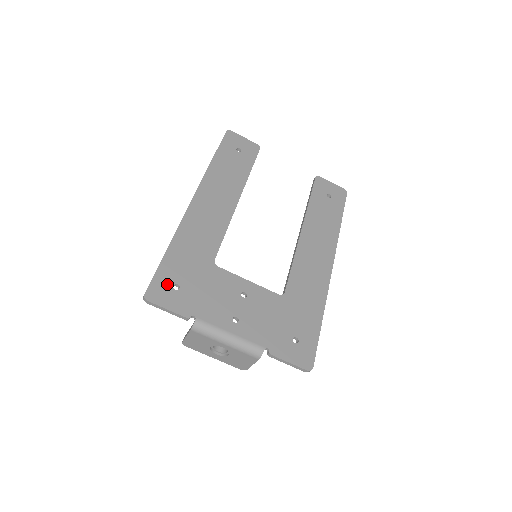
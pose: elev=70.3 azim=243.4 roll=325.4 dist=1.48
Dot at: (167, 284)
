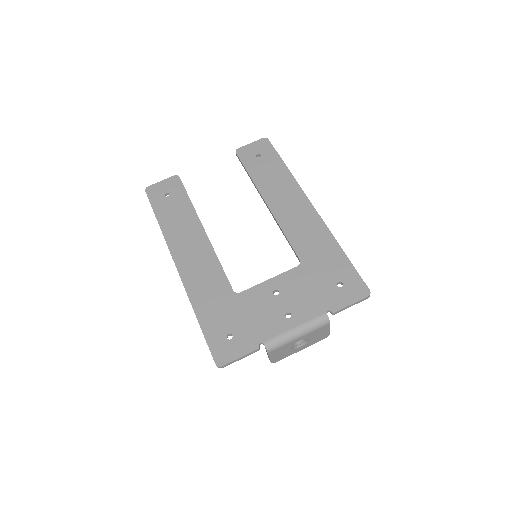
Dot at: (222, 342)
